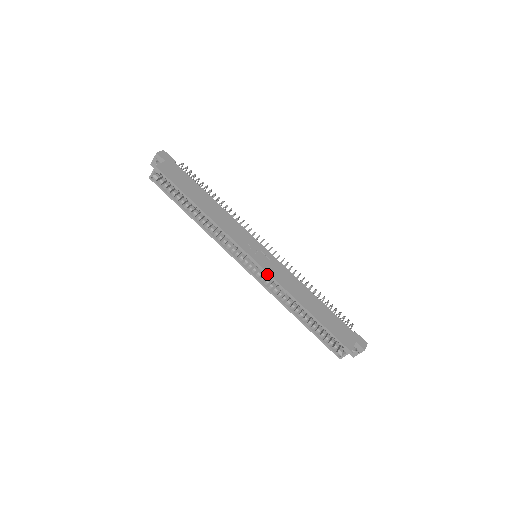
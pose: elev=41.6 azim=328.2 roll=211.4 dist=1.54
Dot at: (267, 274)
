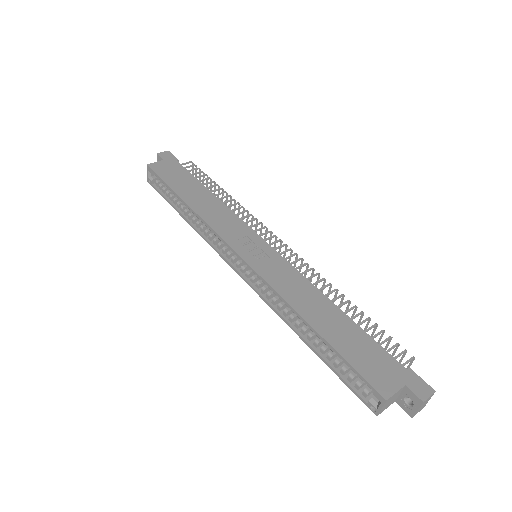
Dot at: occluded
